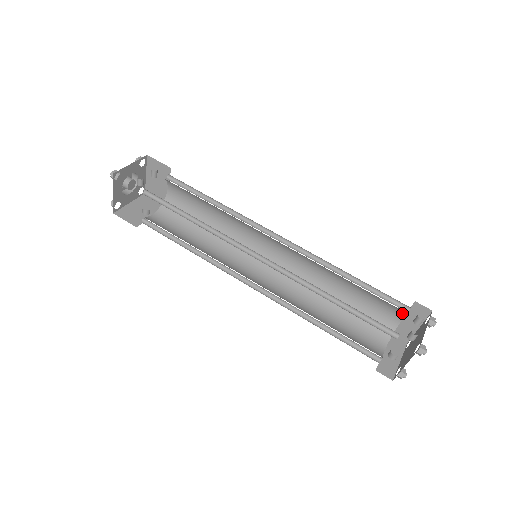
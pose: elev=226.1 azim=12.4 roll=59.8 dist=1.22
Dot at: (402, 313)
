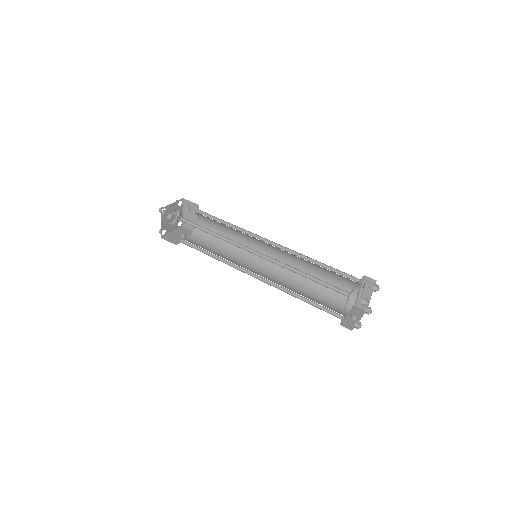
Dot at: (357, 286)
